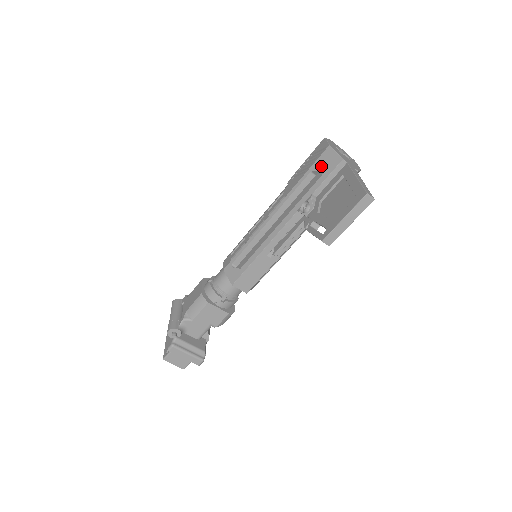
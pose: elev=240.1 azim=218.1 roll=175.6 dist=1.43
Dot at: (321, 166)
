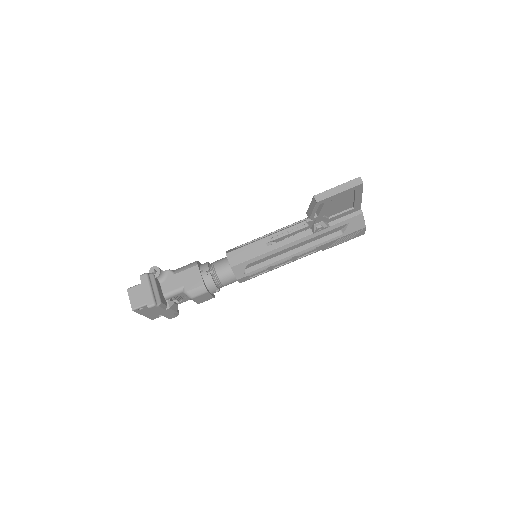
Dot at: occluded
